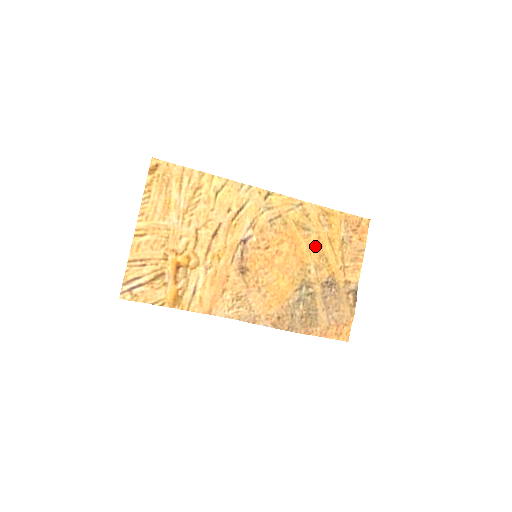
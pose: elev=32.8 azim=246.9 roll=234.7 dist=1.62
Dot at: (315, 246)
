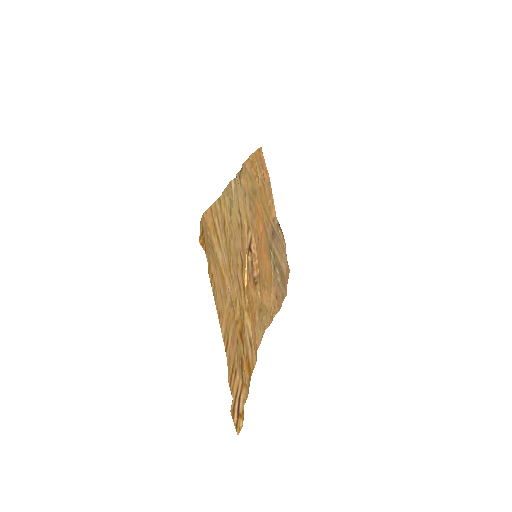
Dot at: (262, 205)
